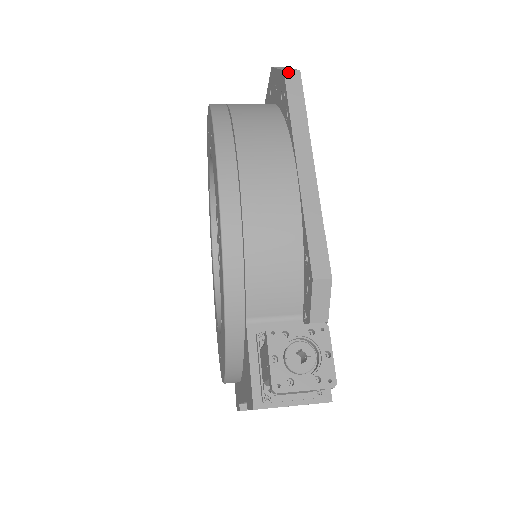
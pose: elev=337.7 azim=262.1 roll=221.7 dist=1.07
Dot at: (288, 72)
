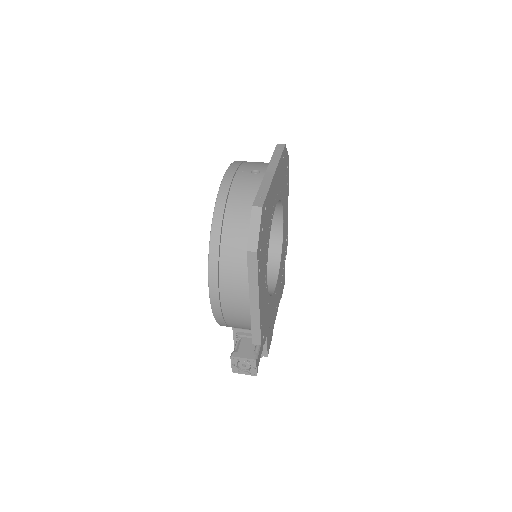
Dot at: (249, 253)
